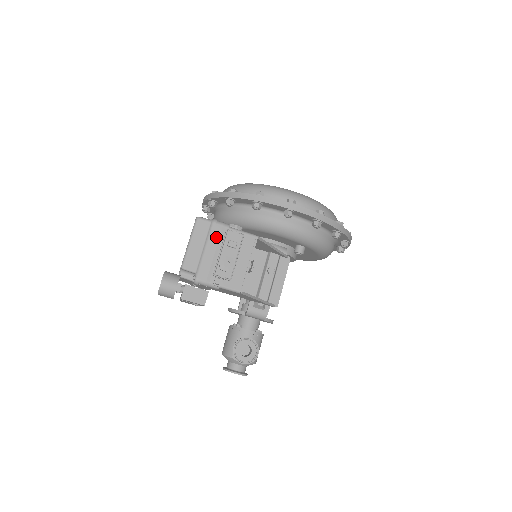
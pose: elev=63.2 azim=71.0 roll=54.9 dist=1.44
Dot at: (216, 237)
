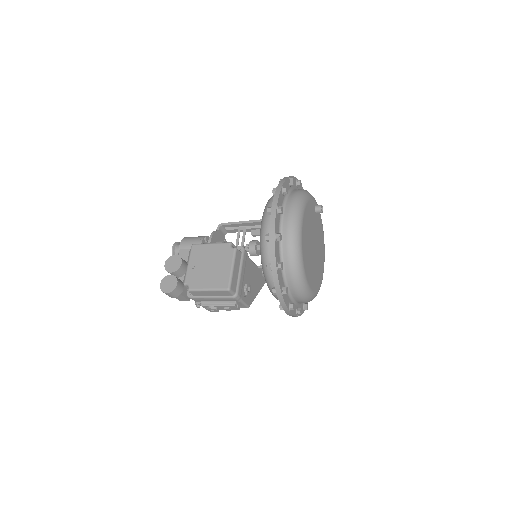
Dot at: (225, 299)
